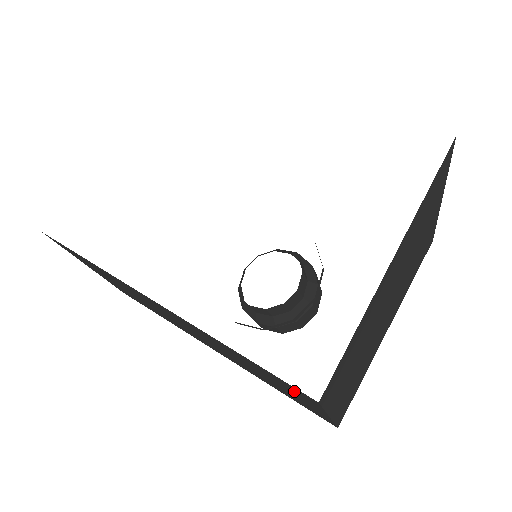
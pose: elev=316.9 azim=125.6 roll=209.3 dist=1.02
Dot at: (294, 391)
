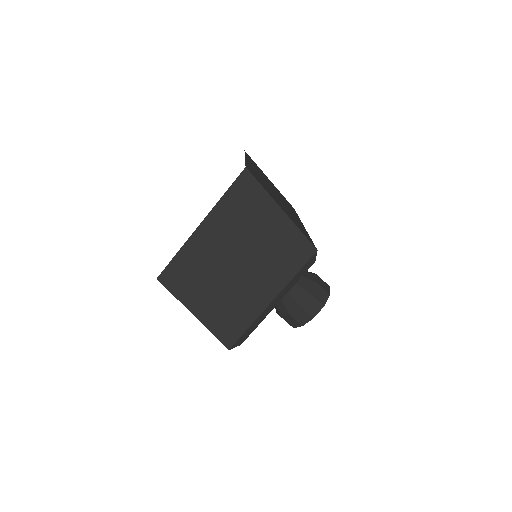
Dot at: occluded
